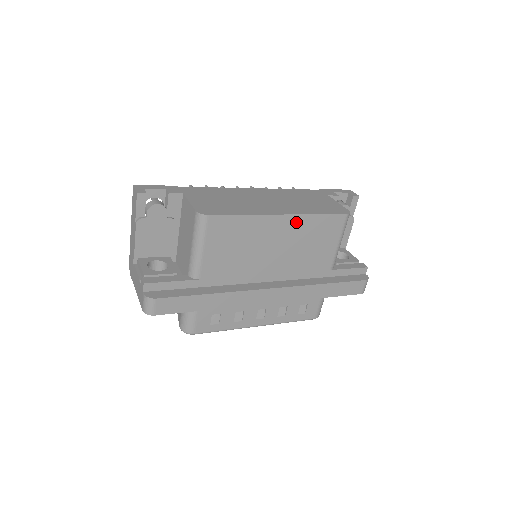
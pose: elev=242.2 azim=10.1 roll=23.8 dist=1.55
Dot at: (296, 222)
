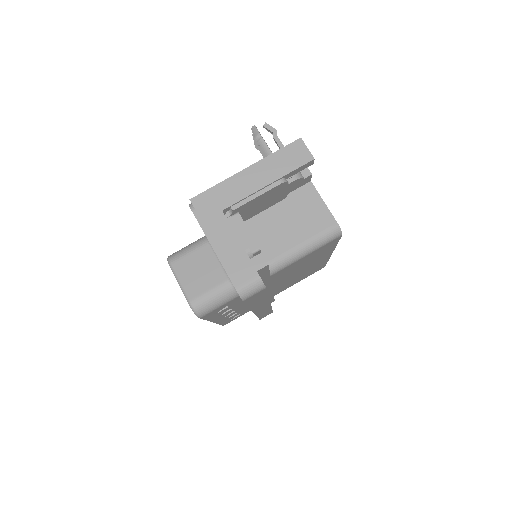
Dot at: (323, 261)
